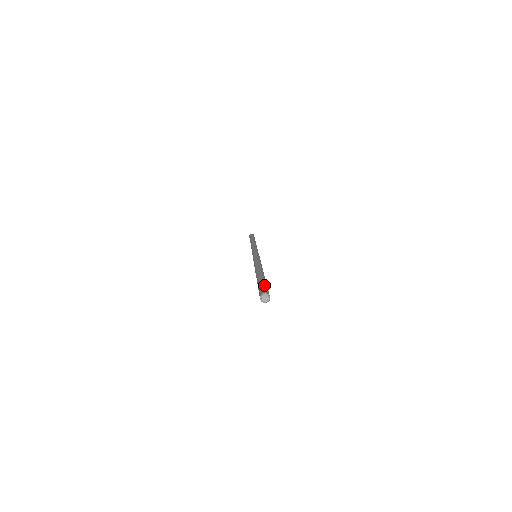
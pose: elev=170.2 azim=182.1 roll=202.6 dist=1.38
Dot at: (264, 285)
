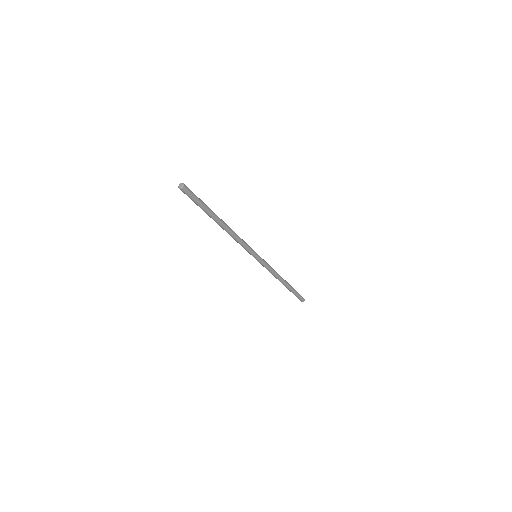
Dot at: occluded
